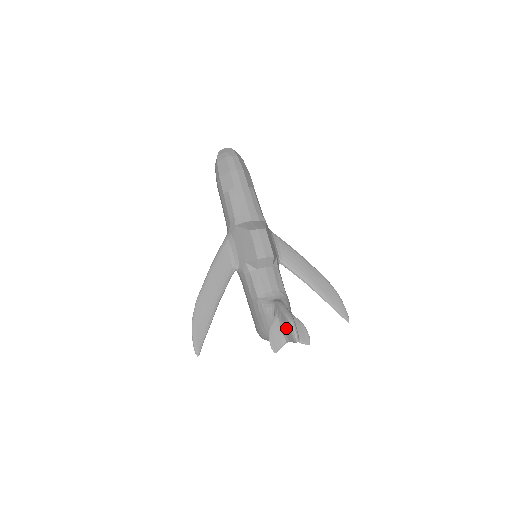
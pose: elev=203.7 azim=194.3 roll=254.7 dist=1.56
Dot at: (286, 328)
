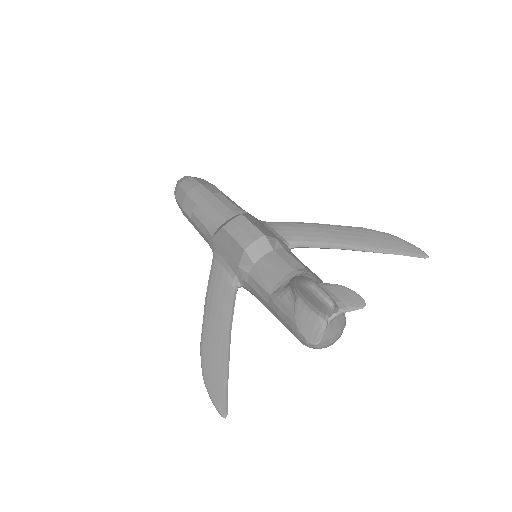
Dot at: (311, 300)
